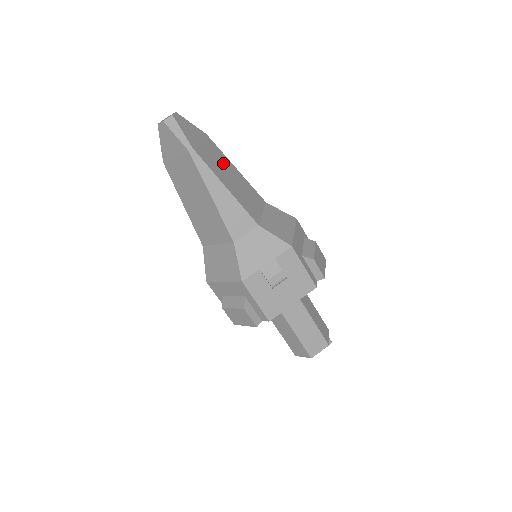
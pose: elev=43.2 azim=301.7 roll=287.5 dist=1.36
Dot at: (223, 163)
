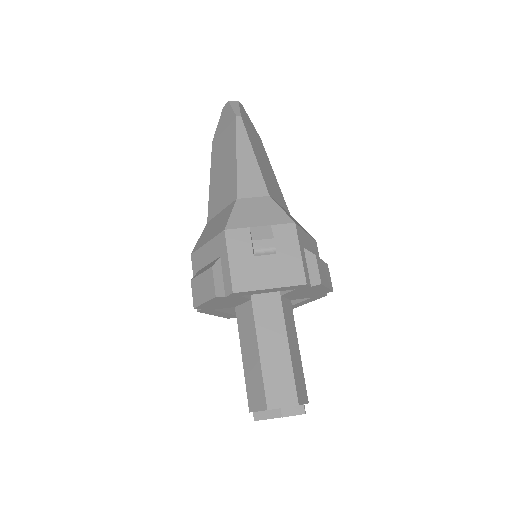
Dot at: (263, 155)
